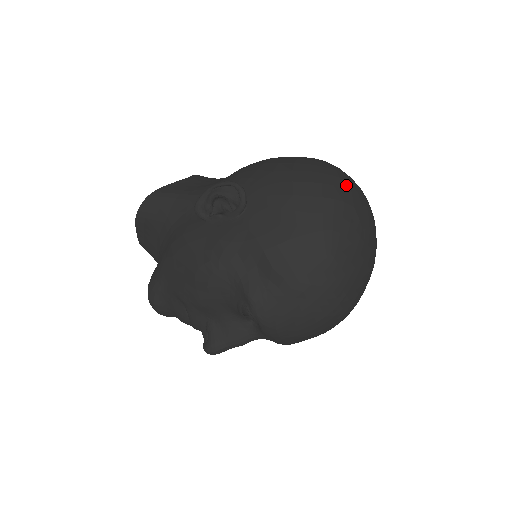
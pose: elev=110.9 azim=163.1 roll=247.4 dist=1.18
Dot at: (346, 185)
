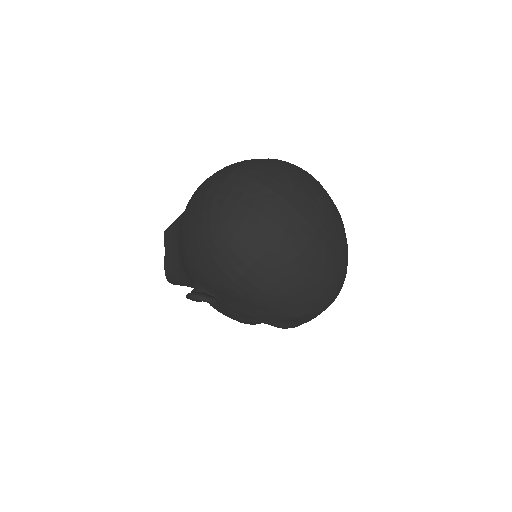
Dot at: (243, 239)
